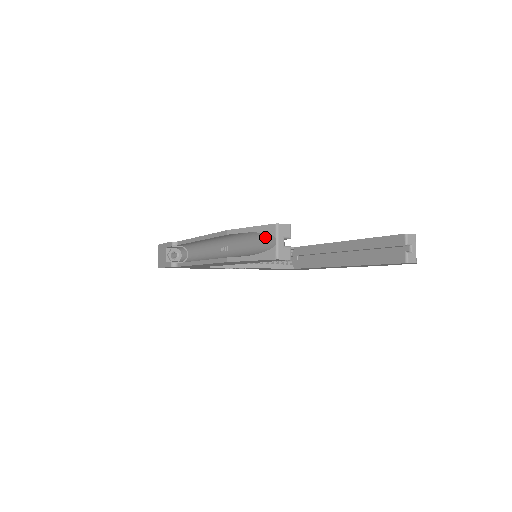
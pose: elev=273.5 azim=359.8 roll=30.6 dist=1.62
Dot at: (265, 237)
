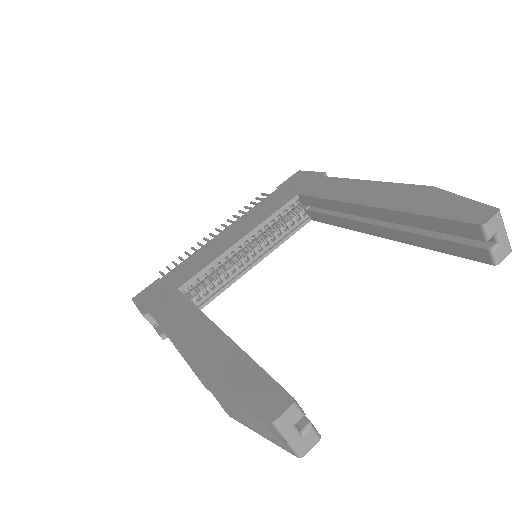
Dot at: occluded
